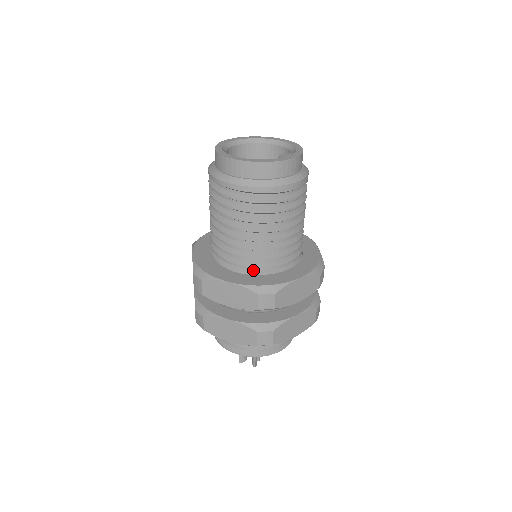
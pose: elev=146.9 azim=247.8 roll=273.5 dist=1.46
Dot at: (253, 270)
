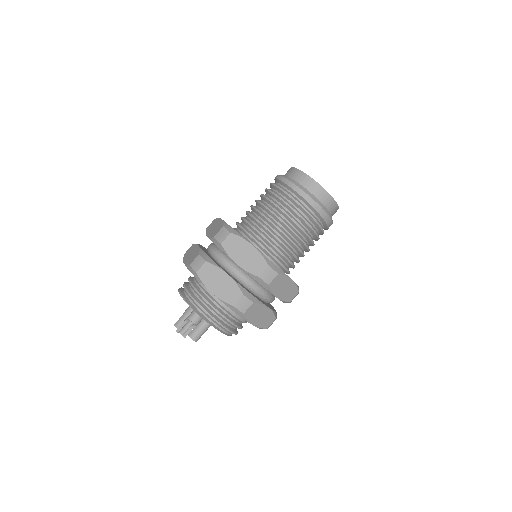
Dot at: (240, 232)
